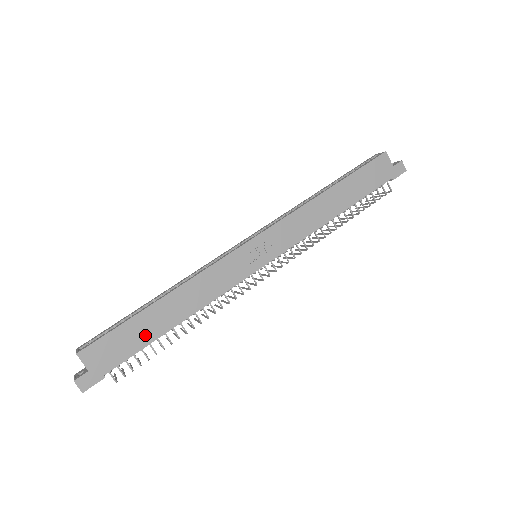
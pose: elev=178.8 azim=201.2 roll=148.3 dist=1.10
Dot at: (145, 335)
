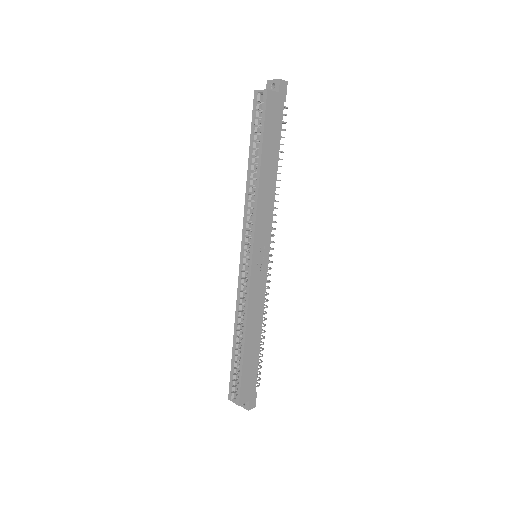
Dot at: (254, 361)
